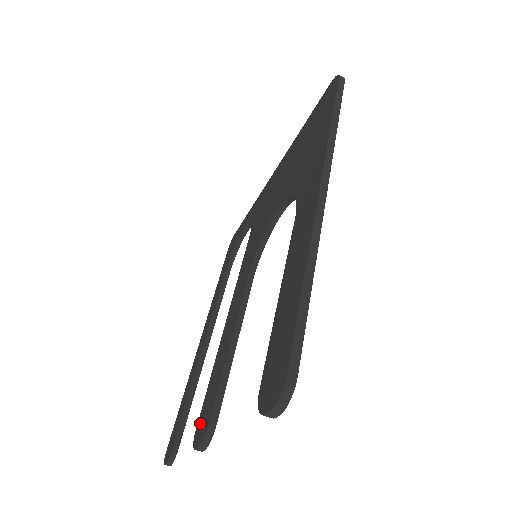
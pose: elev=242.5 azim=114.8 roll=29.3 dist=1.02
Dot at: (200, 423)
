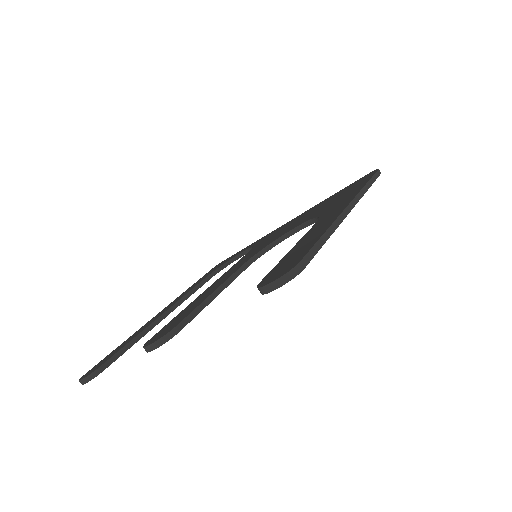
Dot at: (158, 334)
